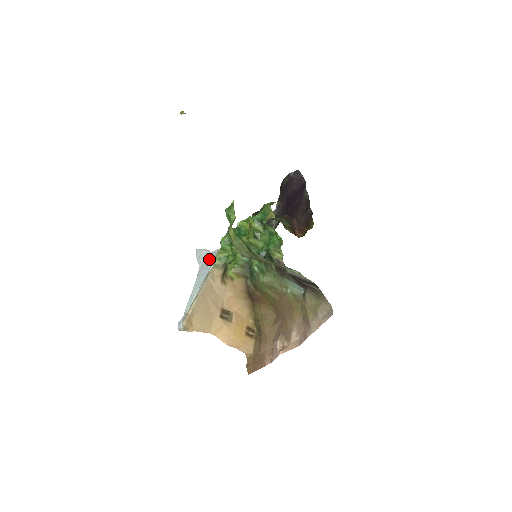
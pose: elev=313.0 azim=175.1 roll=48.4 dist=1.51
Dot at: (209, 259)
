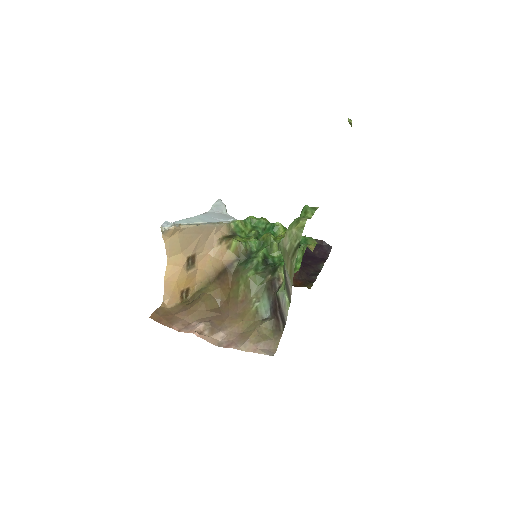
Dot at: (223, 216)
